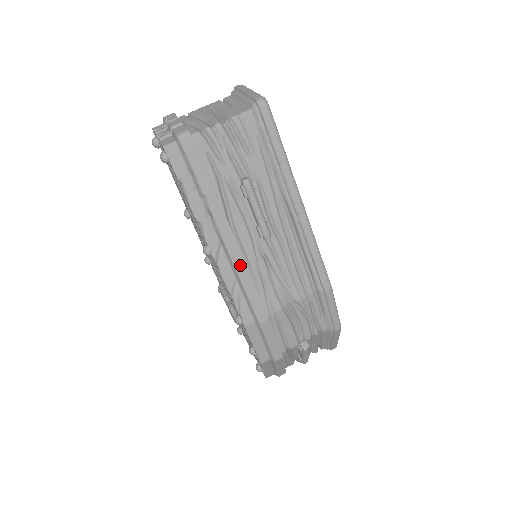
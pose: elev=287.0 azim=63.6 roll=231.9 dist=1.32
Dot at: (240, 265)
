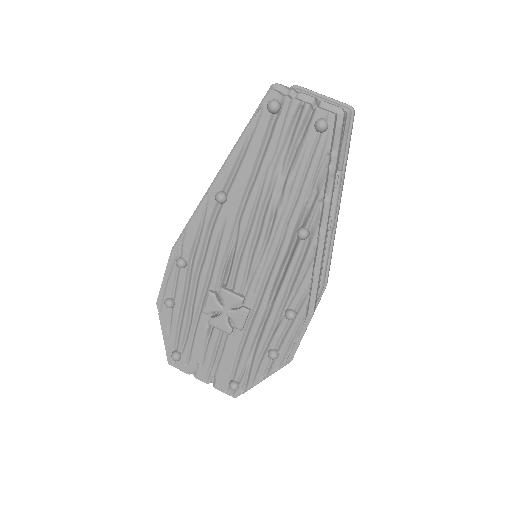
Dot at: (323, 251)
